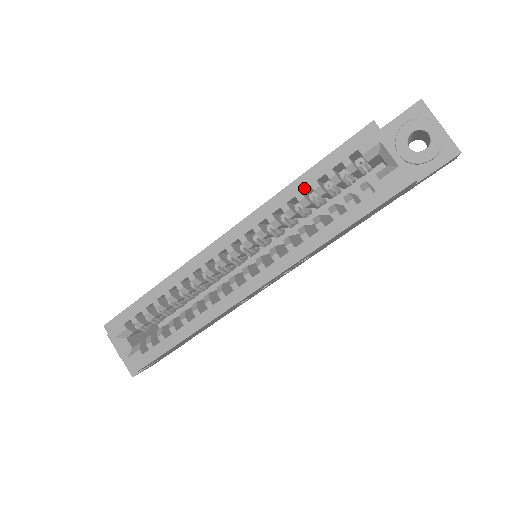
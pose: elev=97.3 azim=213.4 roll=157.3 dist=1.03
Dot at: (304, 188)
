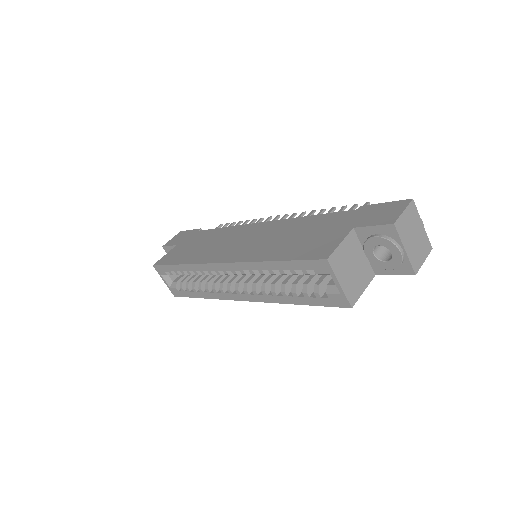
Dot at: (274, 269)
